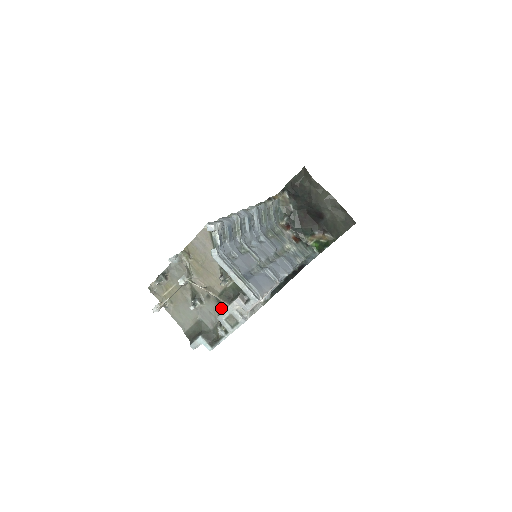
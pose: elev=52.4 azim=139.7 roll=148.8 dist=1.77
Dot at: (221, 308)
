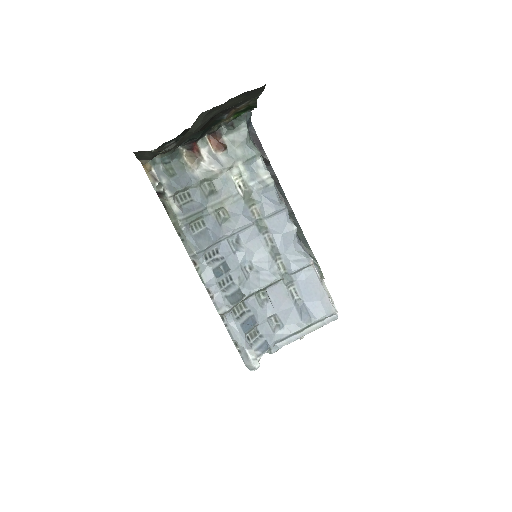
Dot at: occluded
